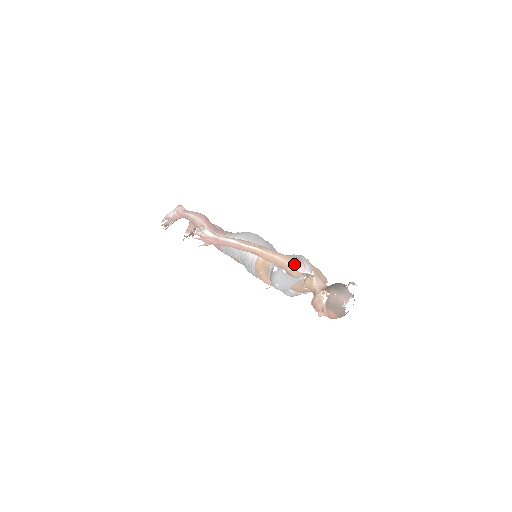
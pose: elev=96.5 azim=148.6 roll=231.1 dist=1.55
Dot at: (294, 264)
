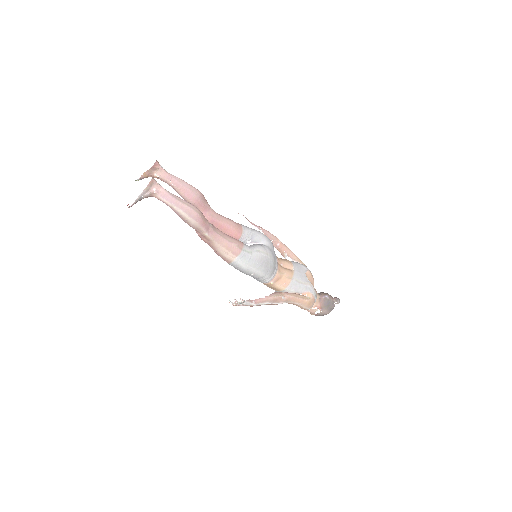
Dot at: (310, 308)
